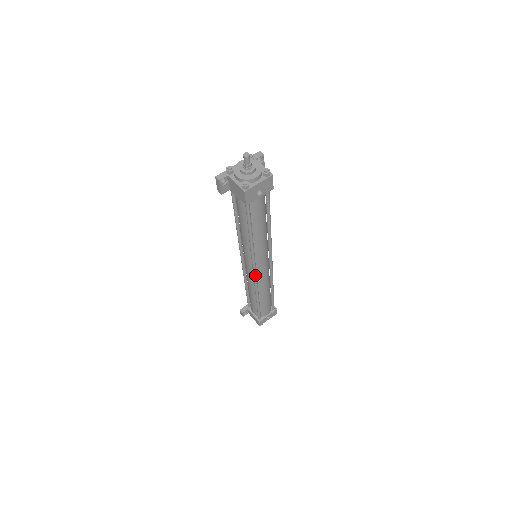
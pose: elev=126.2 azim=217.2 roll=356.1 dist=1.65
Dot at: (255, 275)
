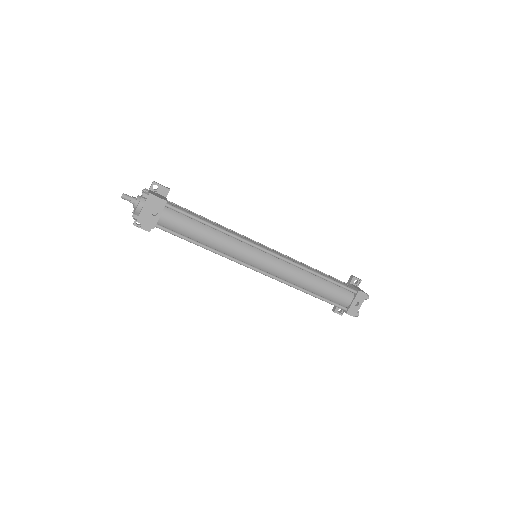
Dot at: (263, 273)
